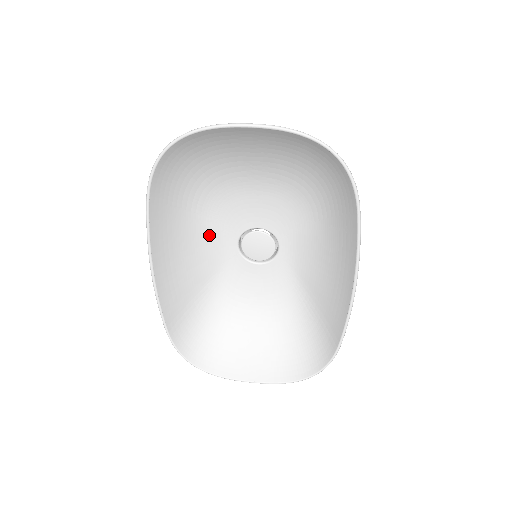
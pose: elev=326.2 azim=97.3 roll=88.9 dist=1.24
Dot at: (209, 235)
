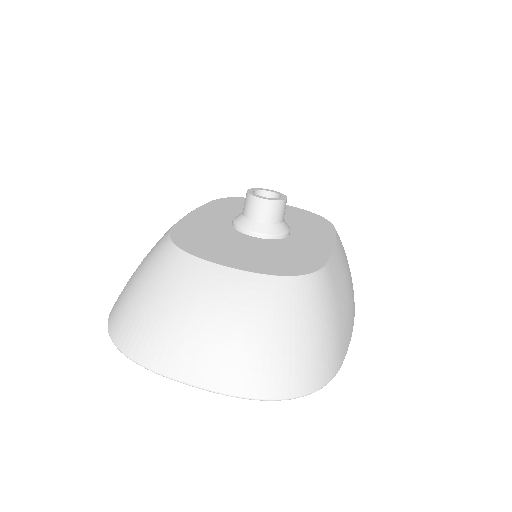
Dot at: occluded
